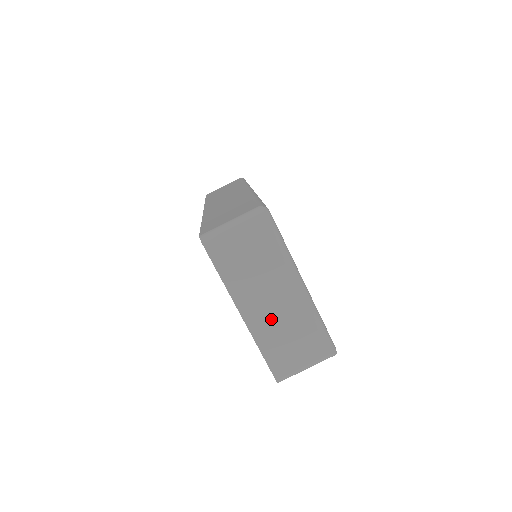
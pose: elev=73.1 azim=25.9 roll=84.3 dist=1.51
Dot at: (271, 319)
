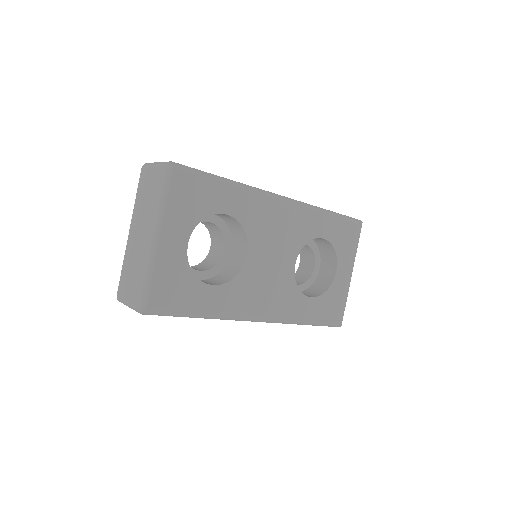
Dot at: (134, 248)
